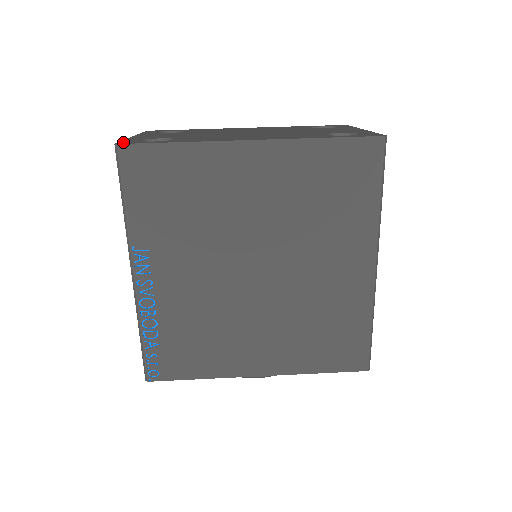
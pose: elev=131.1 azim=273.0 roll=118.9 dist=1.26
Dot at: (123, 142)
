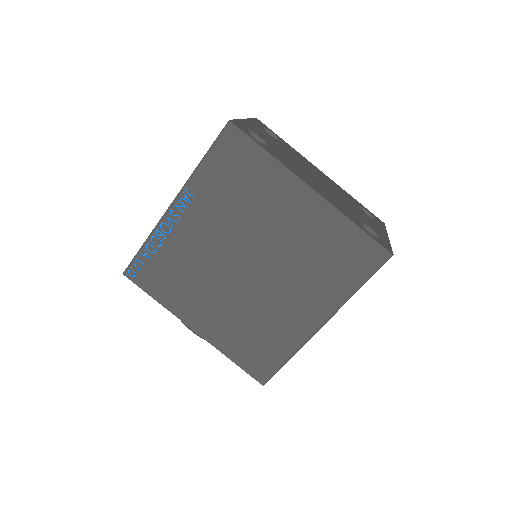
Dot at: (235, 122)
